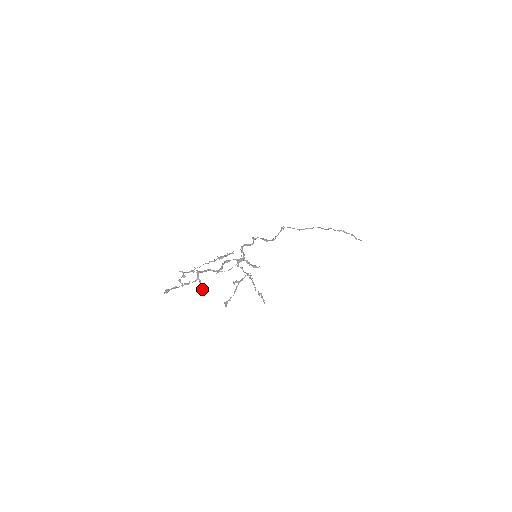
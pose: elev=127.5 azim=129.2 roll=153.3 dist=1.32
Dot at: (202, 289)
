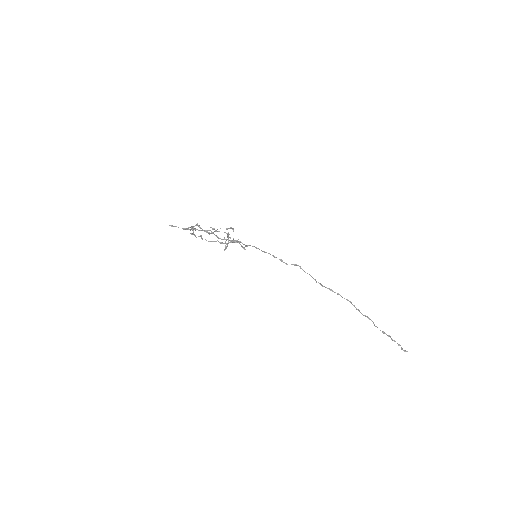
Dot at: (193, 233)
